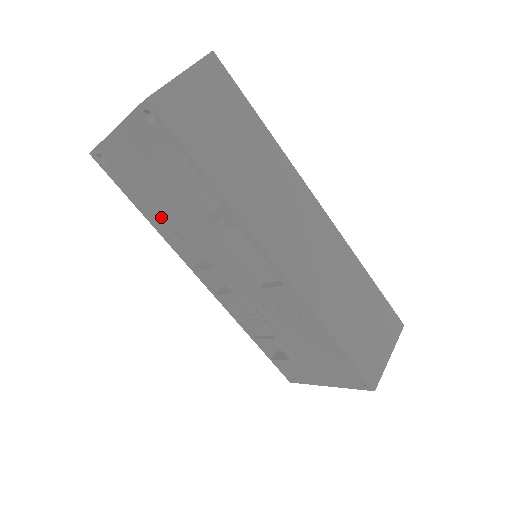
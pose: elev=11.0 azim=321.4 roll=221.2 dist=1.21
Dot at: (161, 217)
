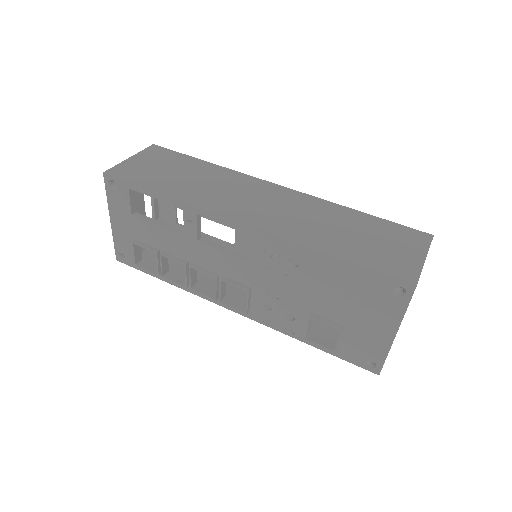
Dot at: (177, 274)
